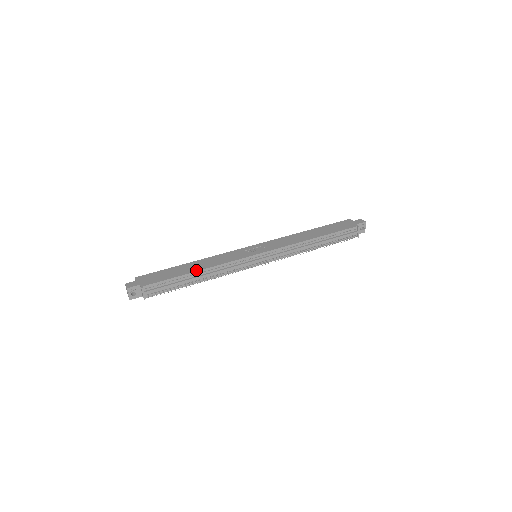
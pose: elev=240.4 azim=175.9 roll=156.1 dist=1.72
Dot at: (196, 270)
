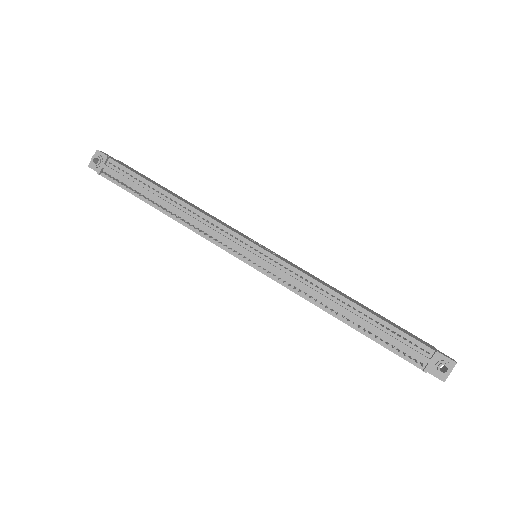
Dot at: occluded
